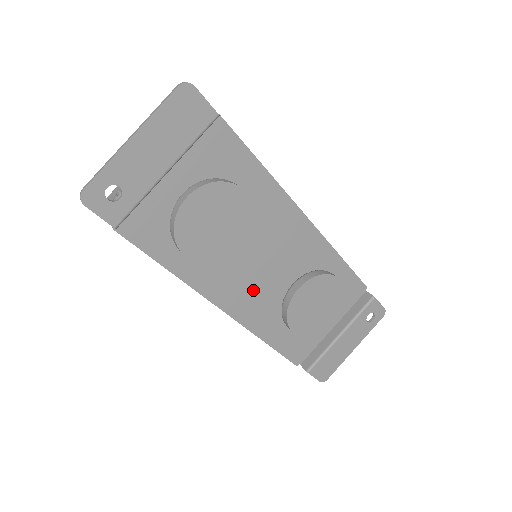
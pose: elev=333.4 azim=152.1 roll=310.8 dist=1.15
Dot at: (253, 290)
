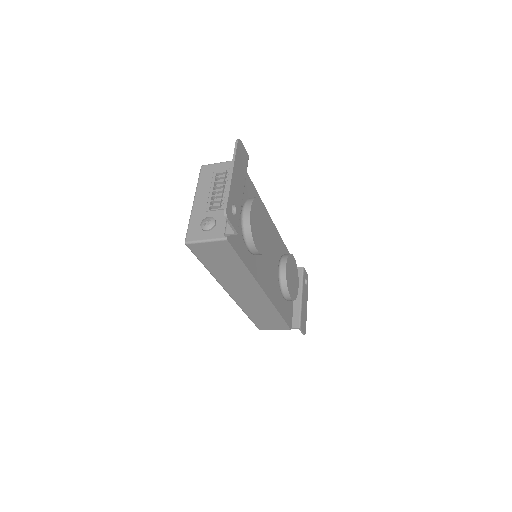
Dot at: (269, 275)
